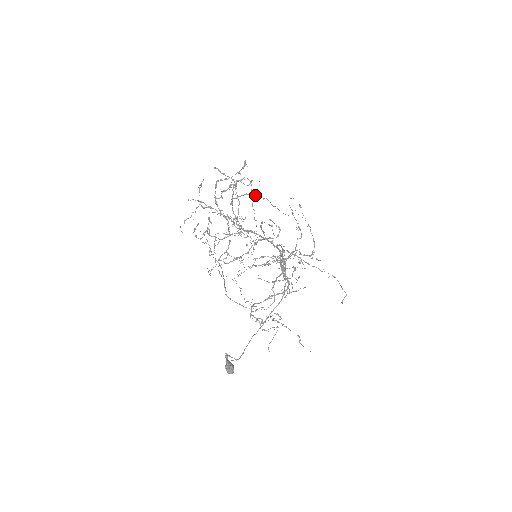
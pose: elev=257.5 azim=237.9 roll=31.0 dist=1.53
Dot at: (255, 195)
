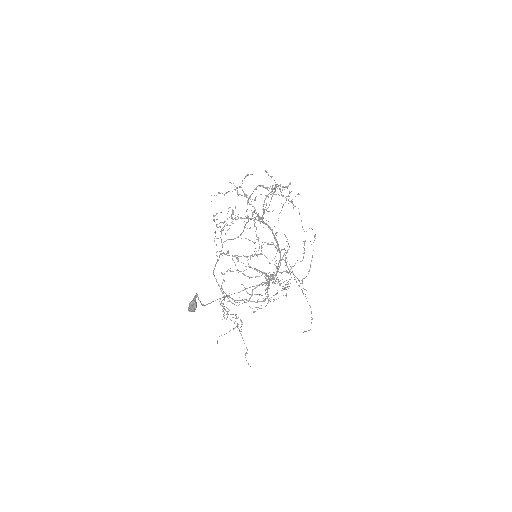
Dot at: occluded
